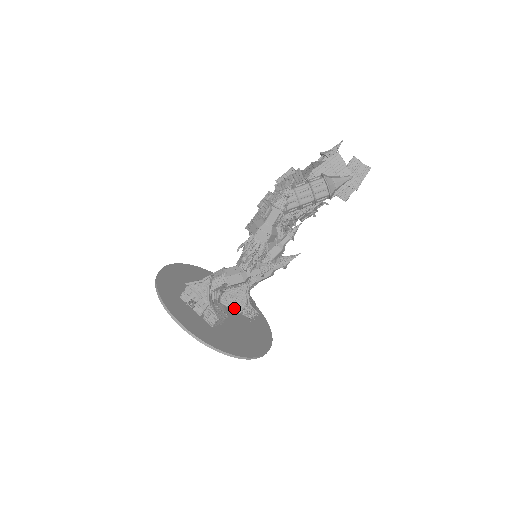
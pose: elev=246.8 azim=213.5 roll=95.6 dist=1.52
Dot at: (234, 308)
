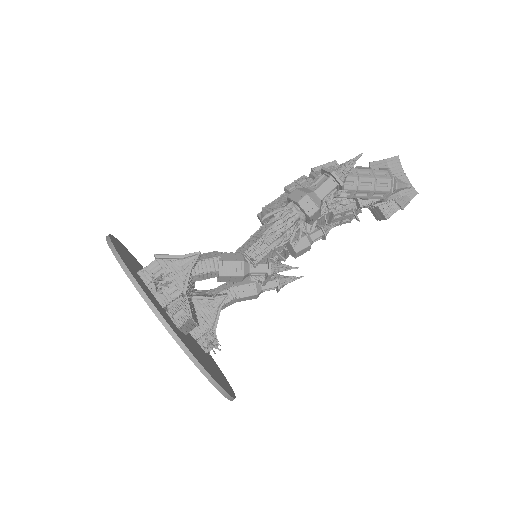
Dot at: occluded
